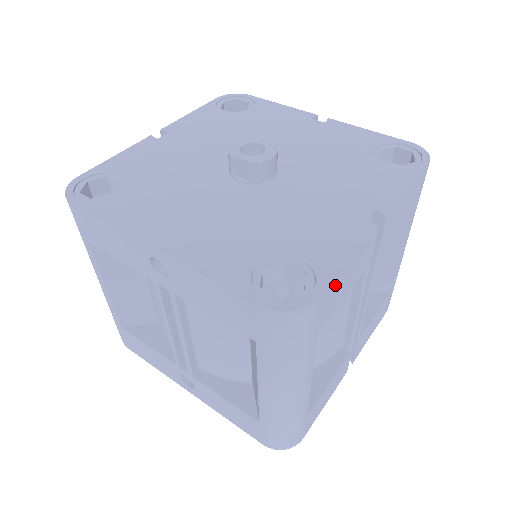
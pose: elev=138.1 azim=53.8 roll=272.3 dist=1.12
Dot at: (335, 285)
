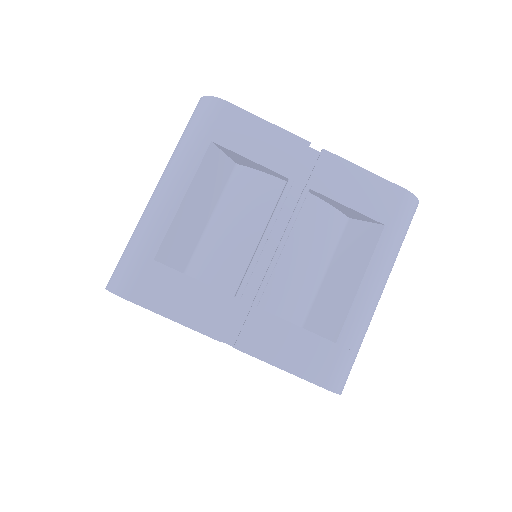
Dot at: (245, 120)
